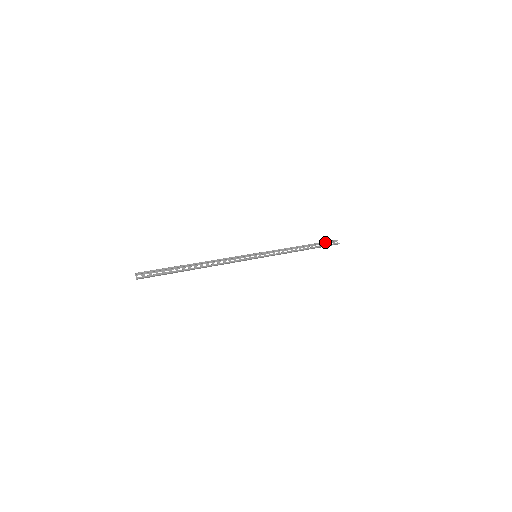
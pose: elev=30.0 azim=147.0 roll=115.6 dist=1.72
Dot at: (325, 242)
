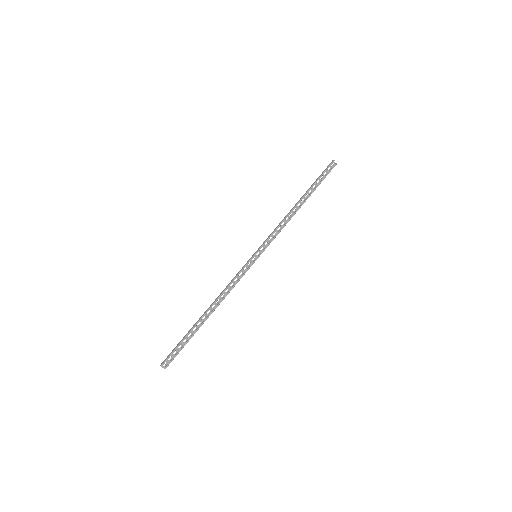
Dot at: (321, 176)
